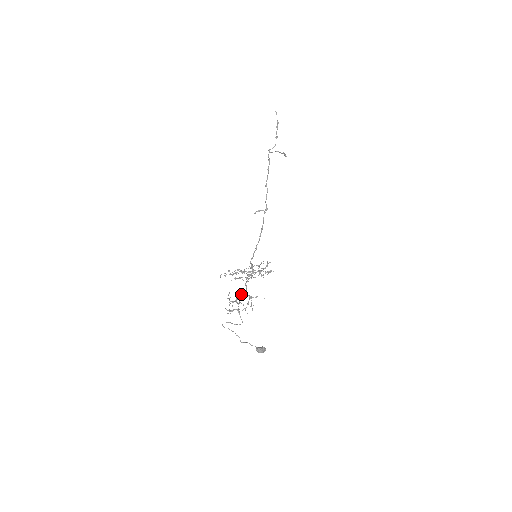
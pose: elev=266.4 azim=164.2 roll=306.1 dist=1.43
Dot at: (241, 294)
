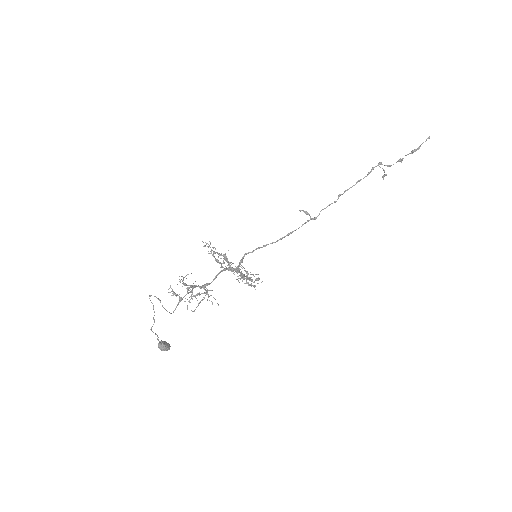
Dot at: (201, 288)
